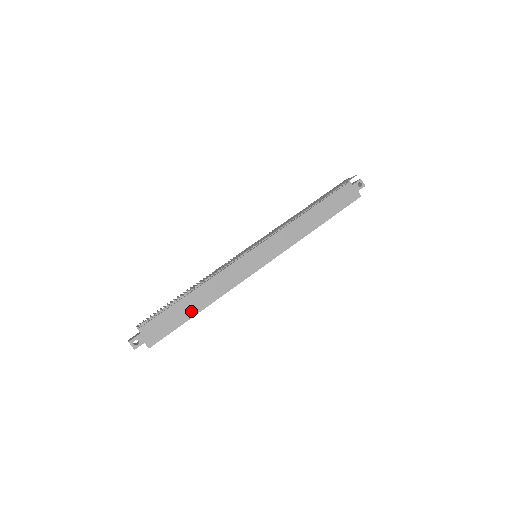
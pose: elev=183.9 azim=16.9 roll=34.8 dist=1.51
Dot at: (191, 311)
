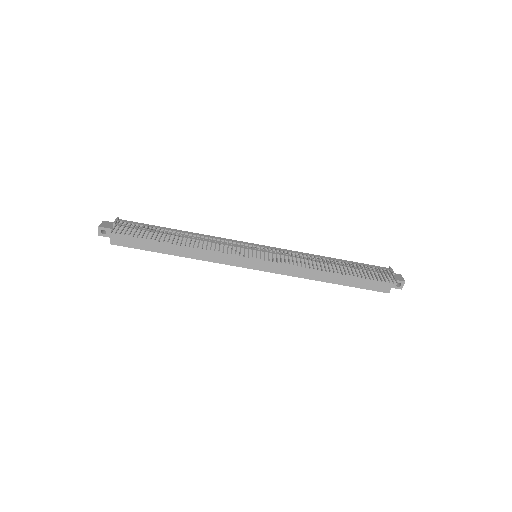
Dot at: (165, 248)
